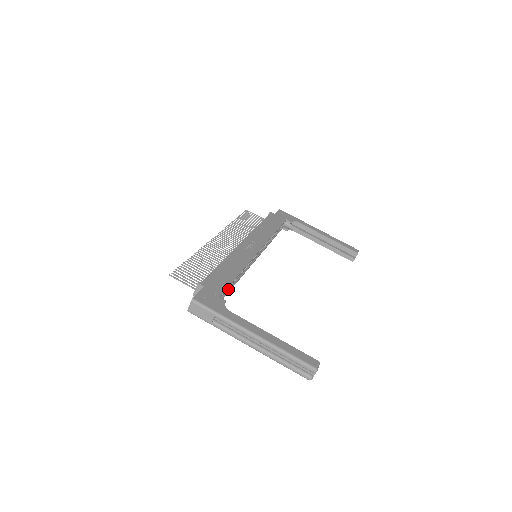
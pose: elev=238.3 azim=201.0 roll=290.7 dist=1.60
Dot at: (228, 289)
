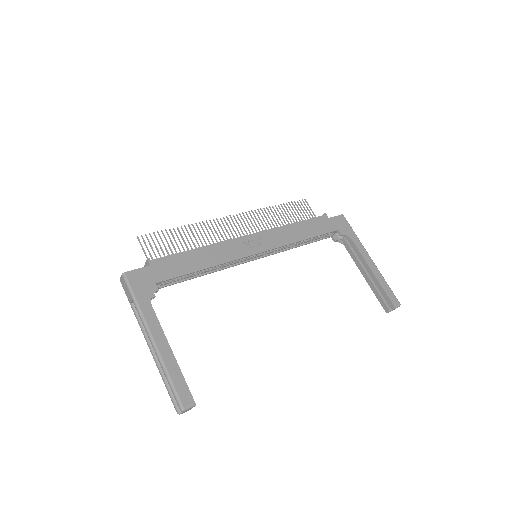
Dot at: (188, 277)
